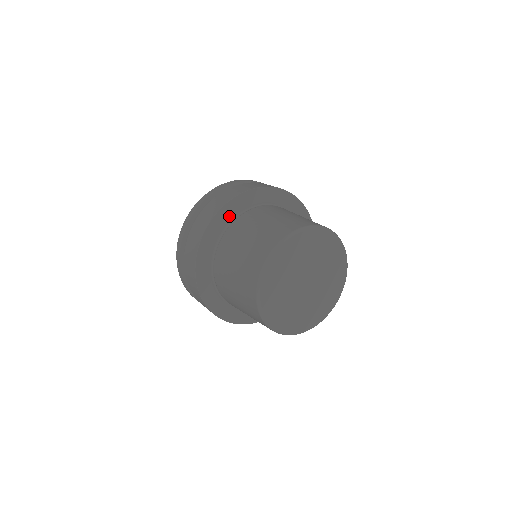
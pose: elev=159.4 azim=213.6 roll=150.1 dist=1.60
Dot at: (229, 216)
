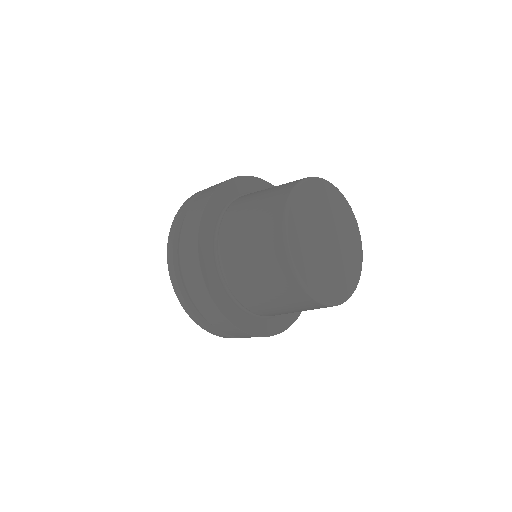
Dot at: (210, 234)
